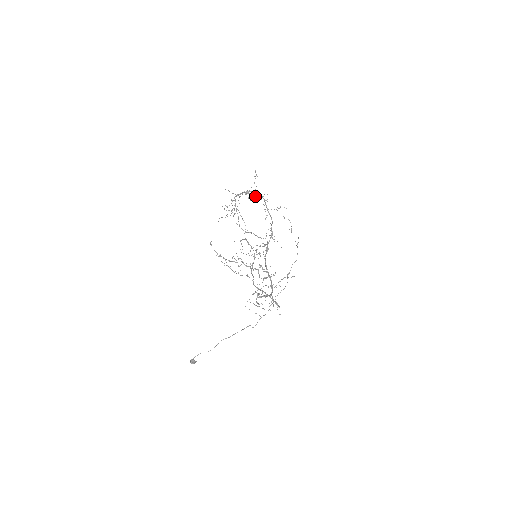
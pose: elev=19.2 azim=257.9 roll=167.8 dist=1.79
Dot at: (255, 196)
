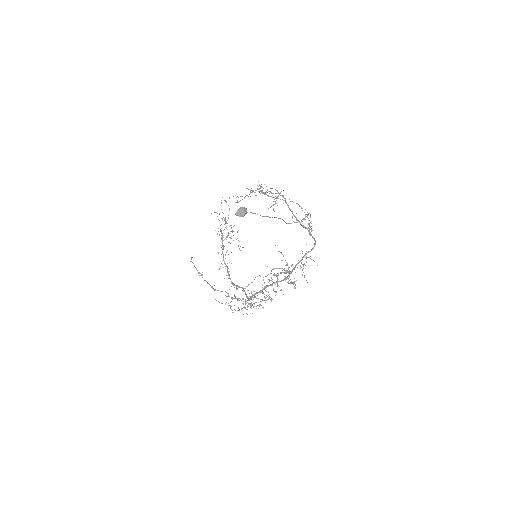
Dot at: occluded
